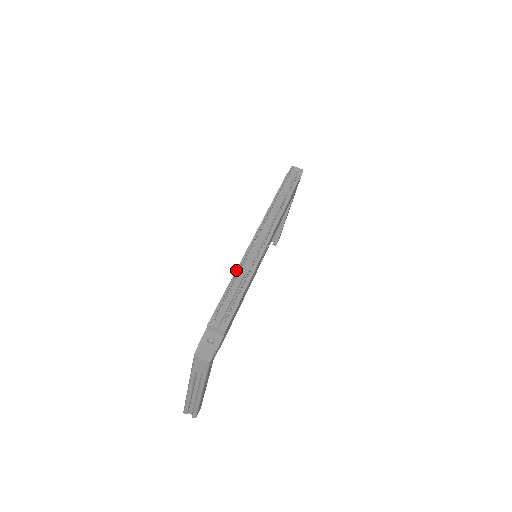
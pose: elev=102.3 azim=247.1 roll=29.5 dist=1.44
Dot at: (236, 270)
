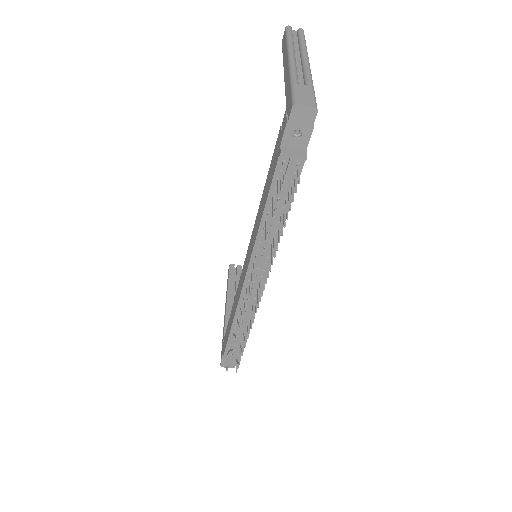
Dot at: (235, 315)
